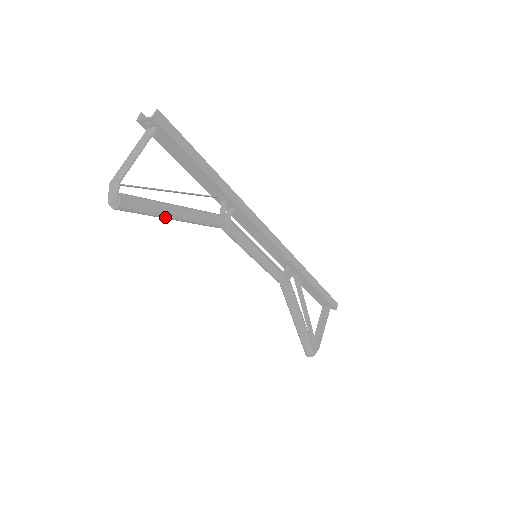
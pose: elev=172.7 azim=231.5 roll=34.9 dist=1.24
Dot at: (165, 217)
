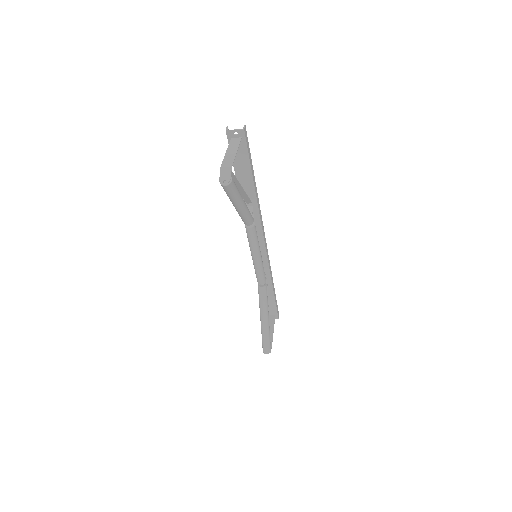
Dot at: (238, 203)
